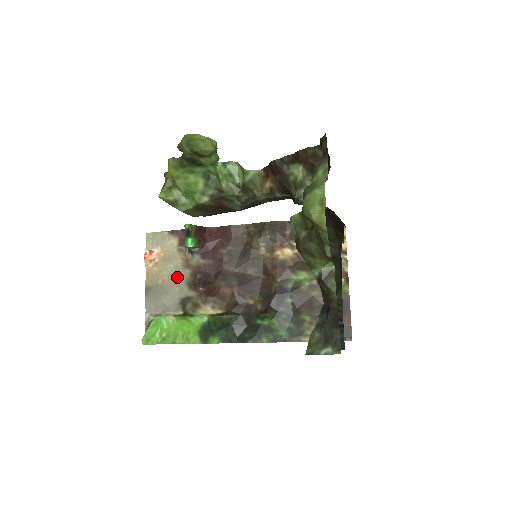
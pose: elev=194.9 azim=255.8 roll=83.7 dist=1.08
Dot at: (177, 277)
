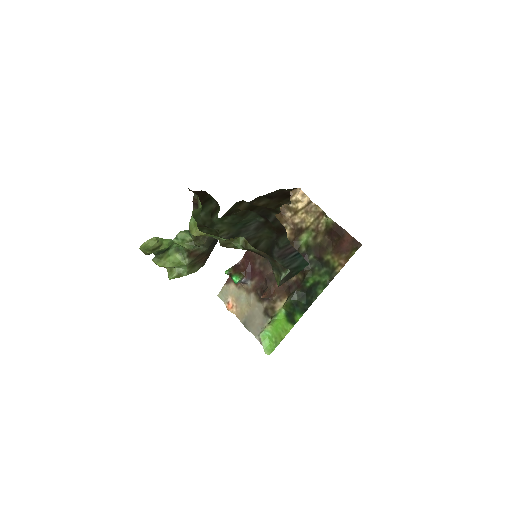
Dot at: (251, 303)
